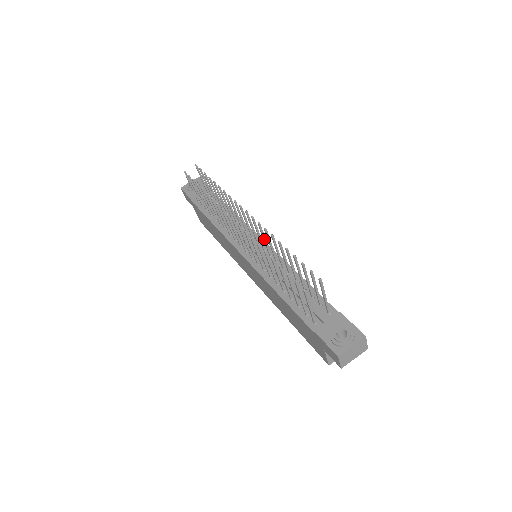
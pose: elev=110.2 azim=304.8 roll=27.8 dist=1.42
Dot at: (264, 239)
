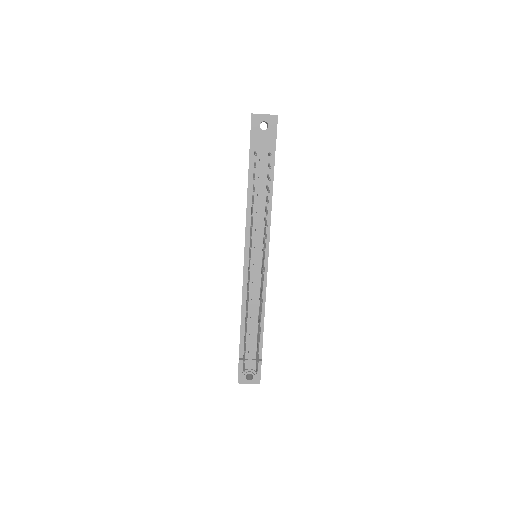
Dot at: (261, 286)
